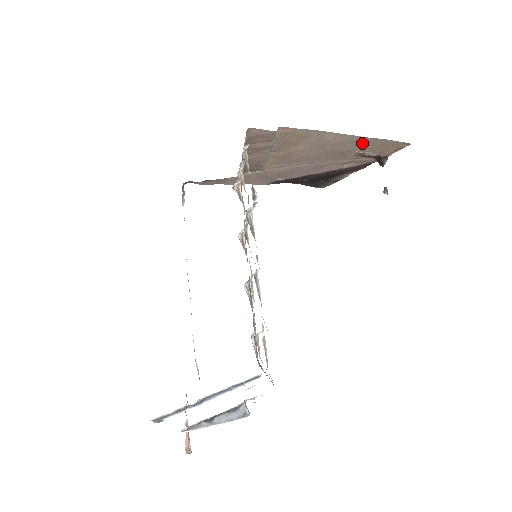
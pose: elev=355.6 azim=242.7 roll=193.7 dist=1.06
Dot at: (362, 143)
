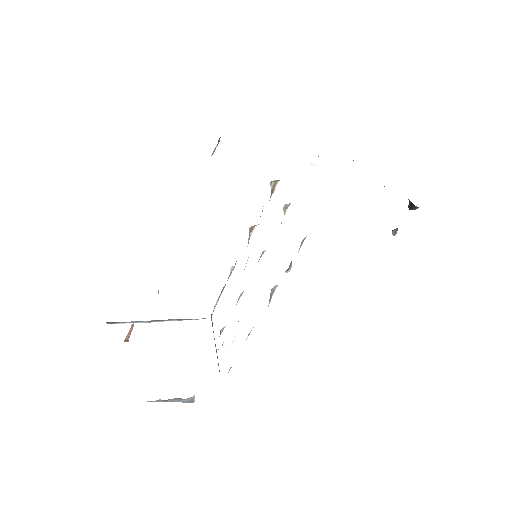
Dot at: occluded
